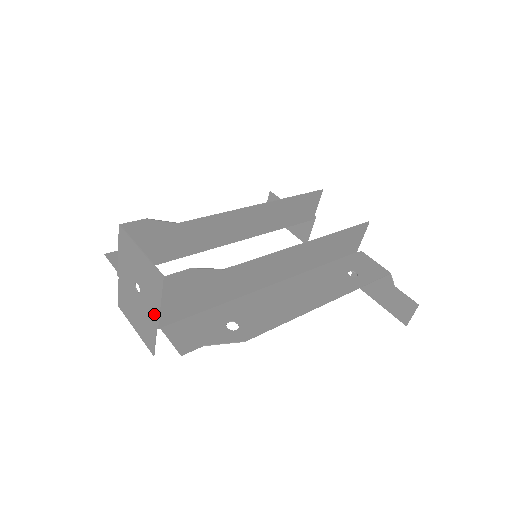
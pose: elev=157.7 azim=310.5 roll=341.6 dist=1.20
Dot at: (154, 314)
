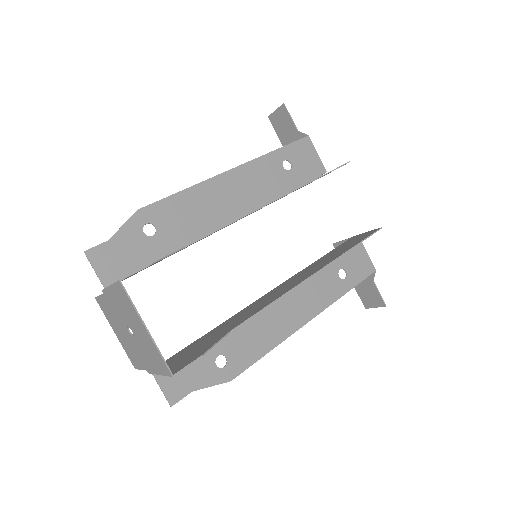
Dot at: (148, 365)
